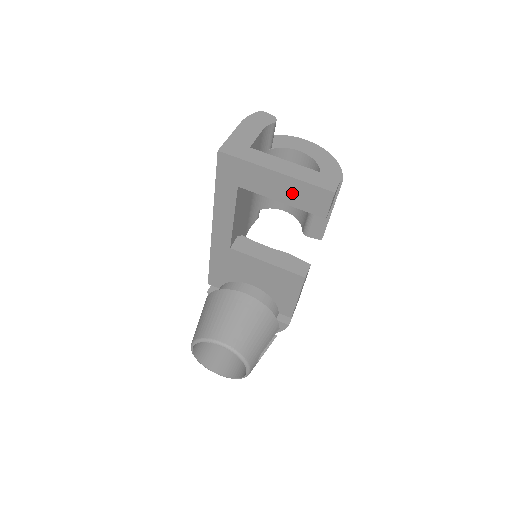
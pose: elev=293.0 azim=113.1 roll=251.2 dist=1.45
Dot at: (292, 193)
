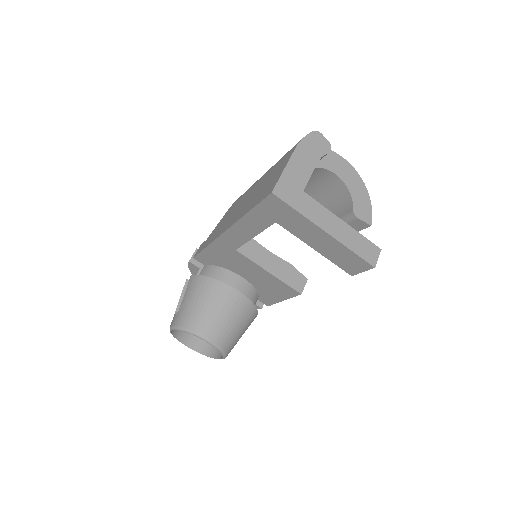
Dot at: (331, 250)
